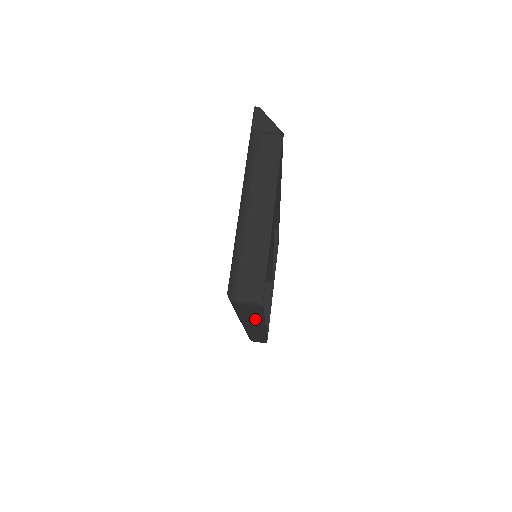
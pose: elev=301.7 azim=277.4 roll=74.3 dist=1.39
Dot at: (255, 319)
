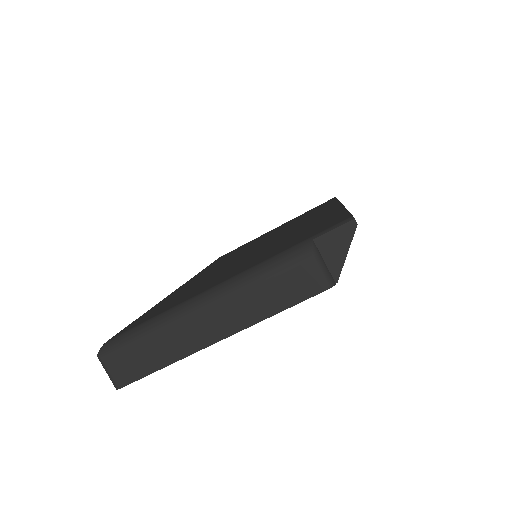
Dot at: occluded
